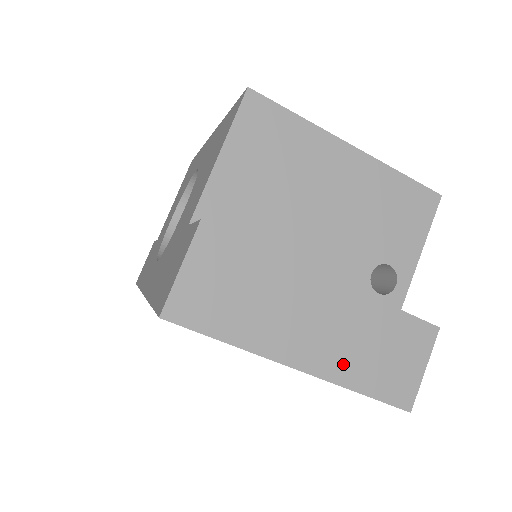
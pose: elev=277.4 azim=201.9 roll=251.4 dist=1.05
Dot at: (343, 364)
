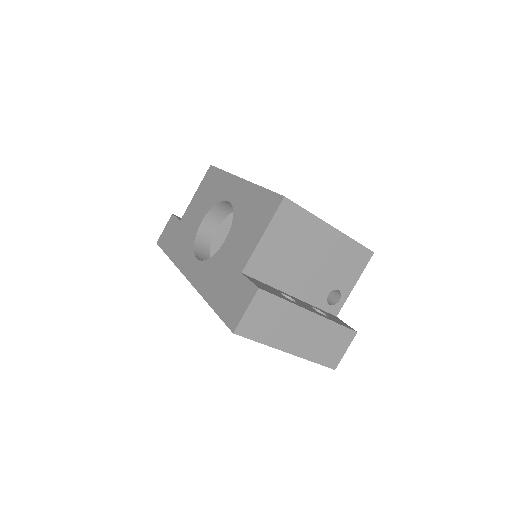
Dot at: (310, 350)
